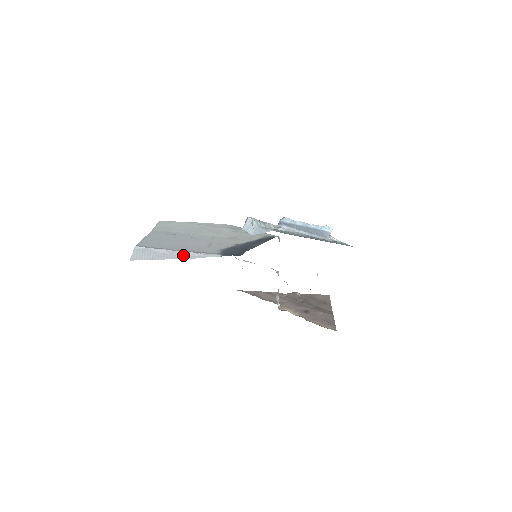
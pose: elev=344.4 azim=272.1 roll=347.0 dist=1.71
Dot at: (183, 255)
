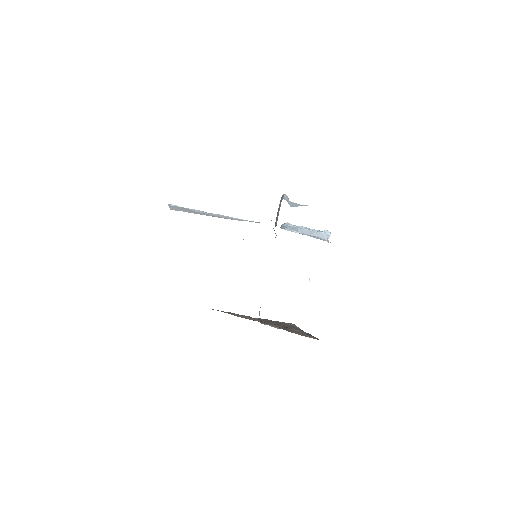
Dot at: (222, 216)
